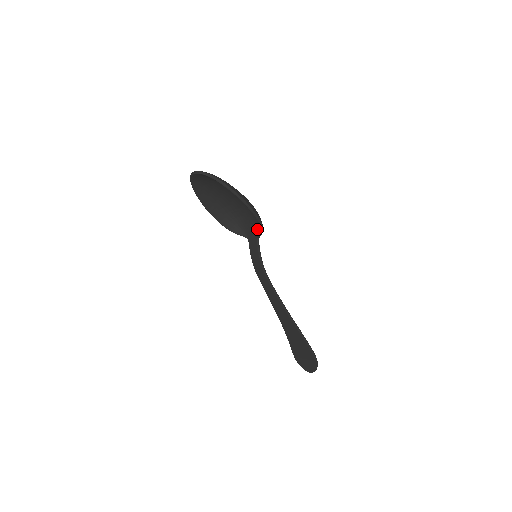
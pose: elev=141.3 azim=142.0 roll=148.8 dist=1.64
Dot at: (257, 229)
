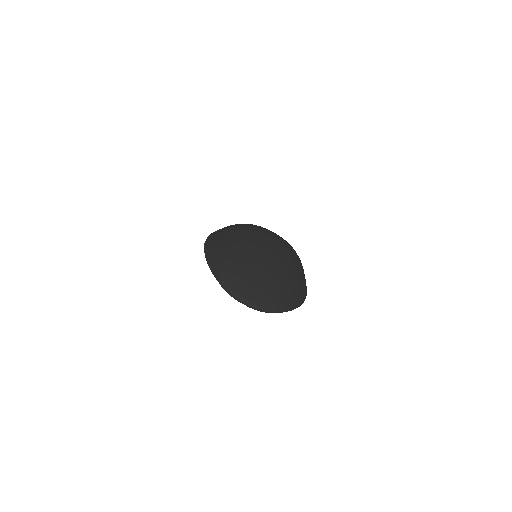
Dot at: occluded
